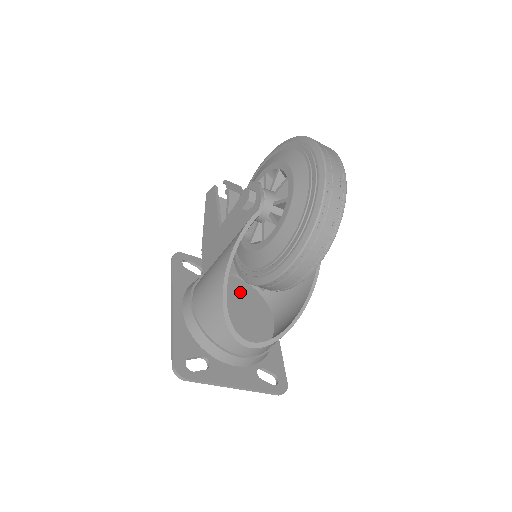
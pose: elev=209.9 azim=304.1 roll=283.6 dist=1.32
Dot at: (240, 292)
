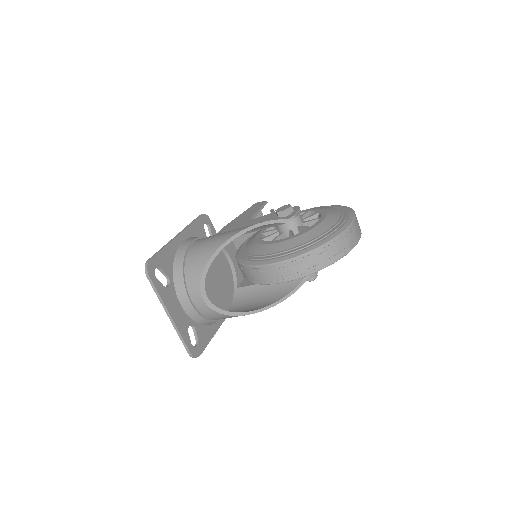
Dot at: (224, 272)
